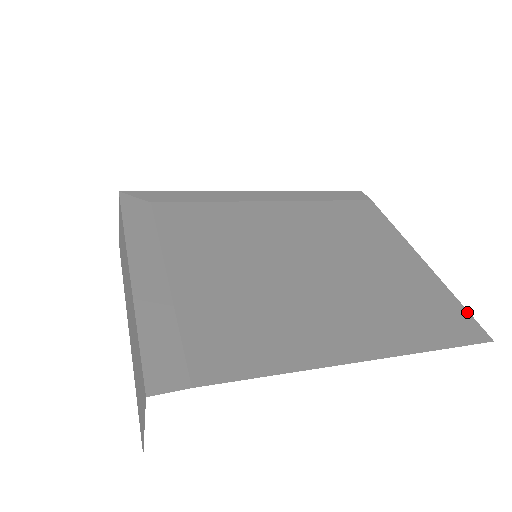
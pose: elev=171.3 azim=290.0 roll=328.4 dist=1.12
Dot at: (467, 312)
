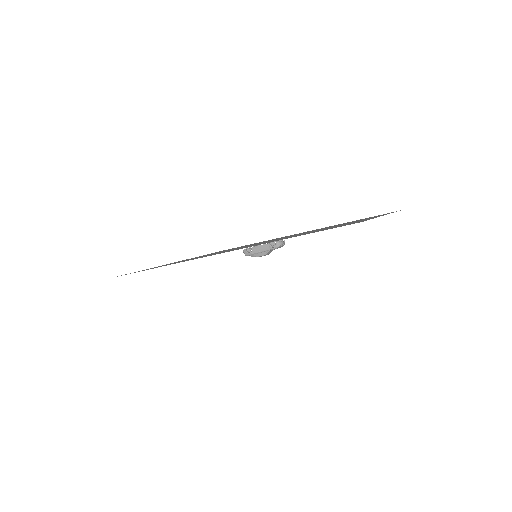
Dot at: occluded
